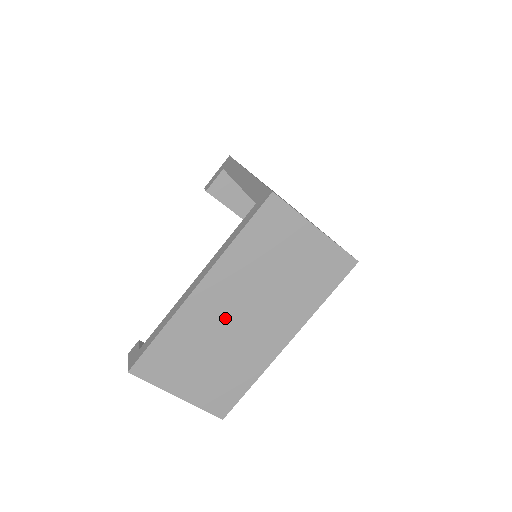
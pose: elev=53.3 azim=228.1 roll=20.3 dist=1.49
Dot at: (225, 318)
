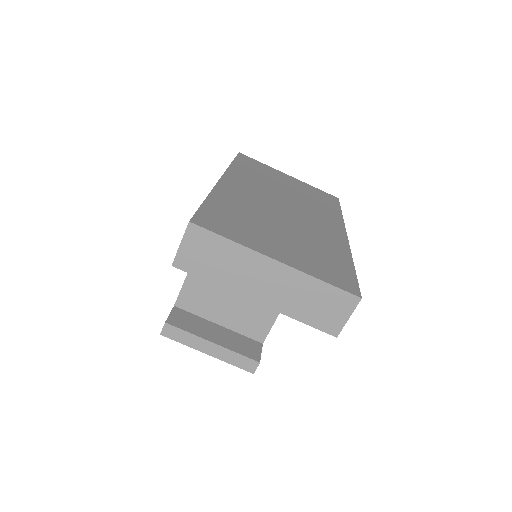
Dot at: (267, 204)
